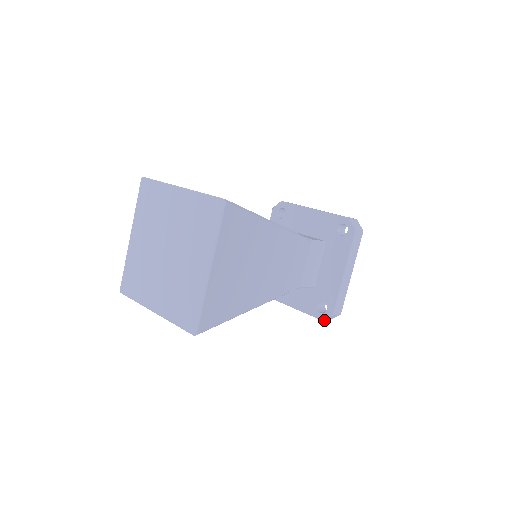
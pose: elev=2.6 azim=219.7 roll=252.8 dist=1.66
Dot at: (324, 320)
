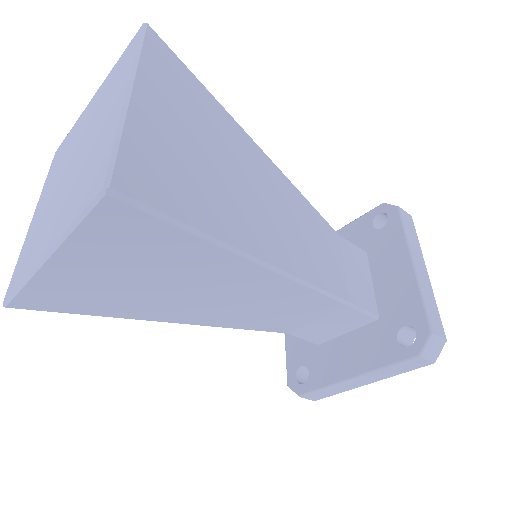
Dot at: (421, 355)
